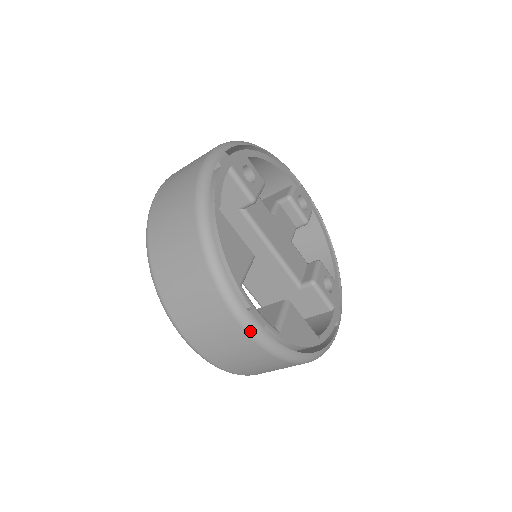
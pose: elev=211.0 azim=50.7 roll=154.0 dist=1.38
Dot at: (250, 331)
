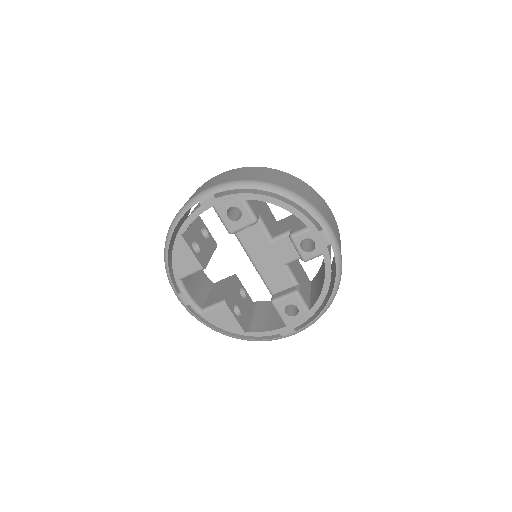
Dot at: (180, 301)
